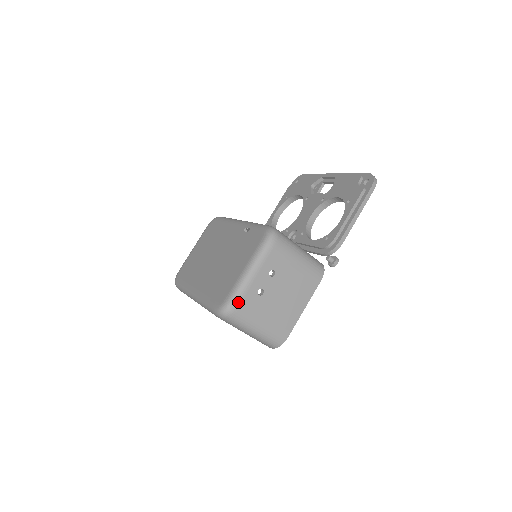
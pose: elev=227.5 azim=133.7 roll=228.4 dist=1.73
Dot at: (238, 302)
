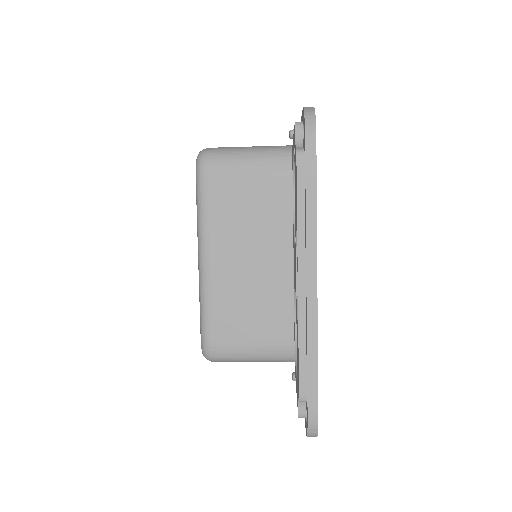
Dot at: occluded
